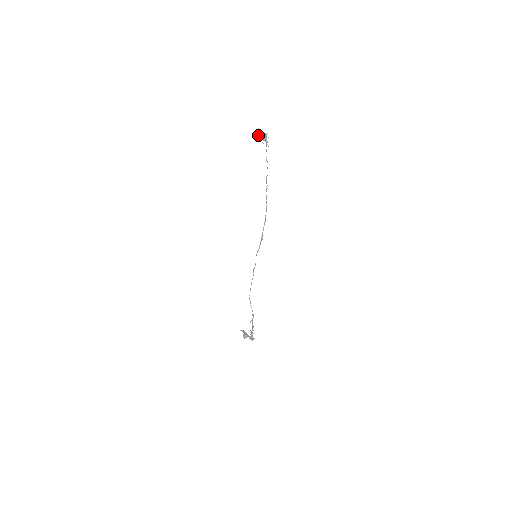
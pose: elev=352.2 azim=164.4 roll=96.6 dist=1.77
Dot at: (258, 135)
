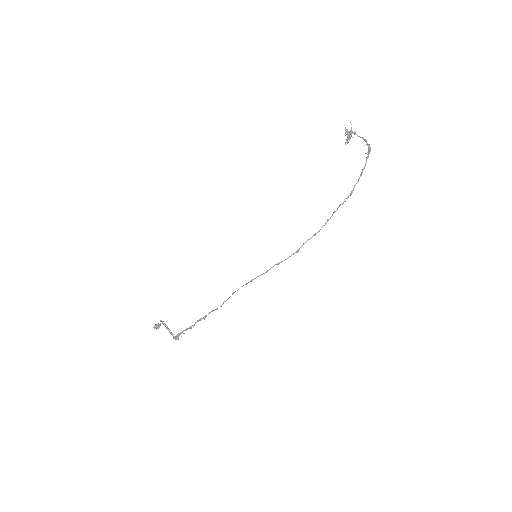
Dot at: occluded
